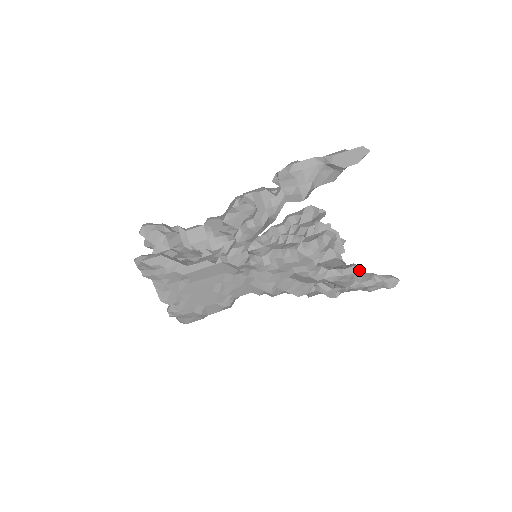
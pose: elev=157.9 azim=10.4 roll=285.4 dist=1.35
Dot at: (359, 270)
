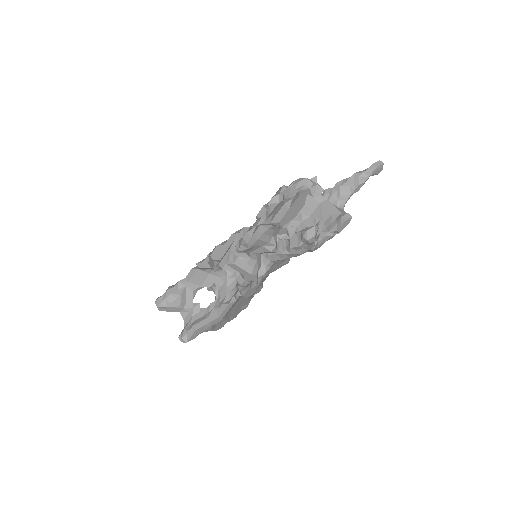
Dot at: (350, 220)
